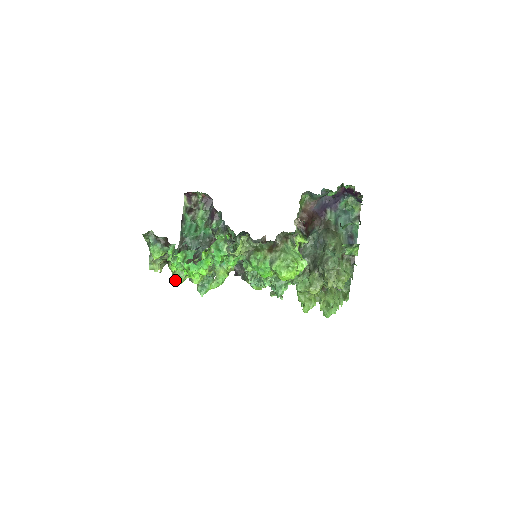
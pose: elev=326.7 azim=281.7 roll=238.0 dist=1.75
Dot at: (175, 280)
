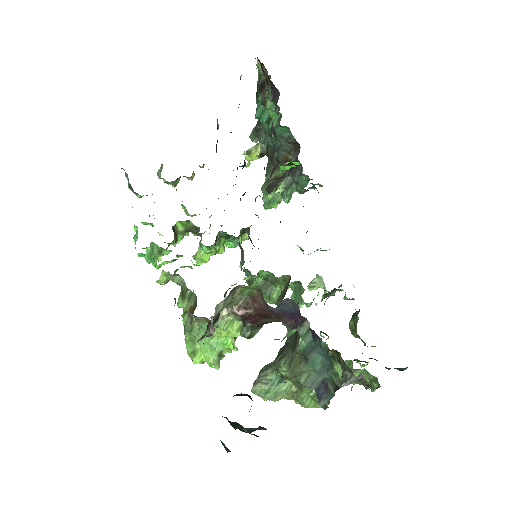
Dot at: occluded
